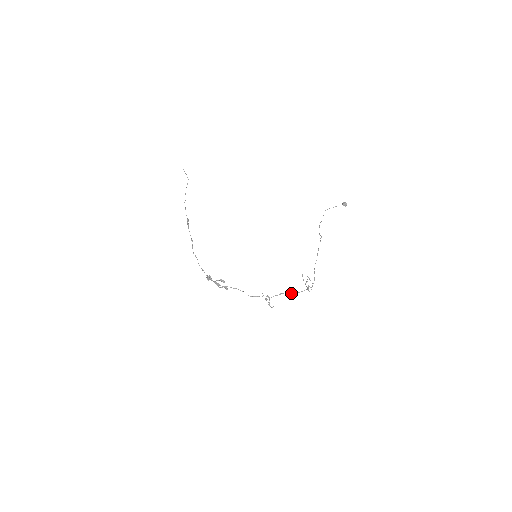
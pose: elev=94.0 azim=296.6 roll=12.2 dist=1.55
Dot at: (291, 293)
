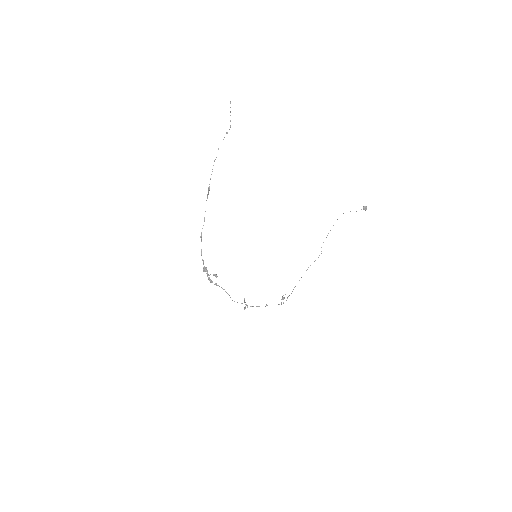
Dot at: (266, 305)
